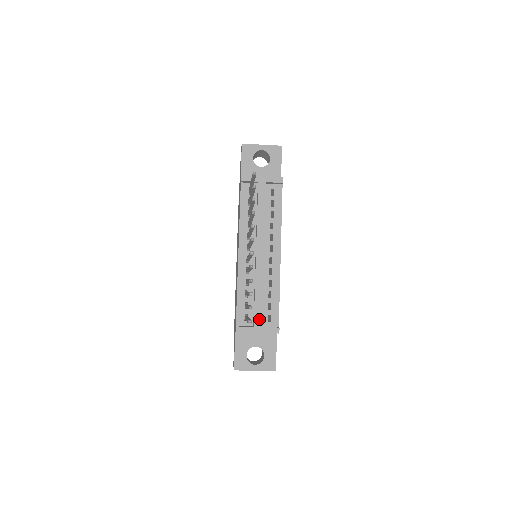
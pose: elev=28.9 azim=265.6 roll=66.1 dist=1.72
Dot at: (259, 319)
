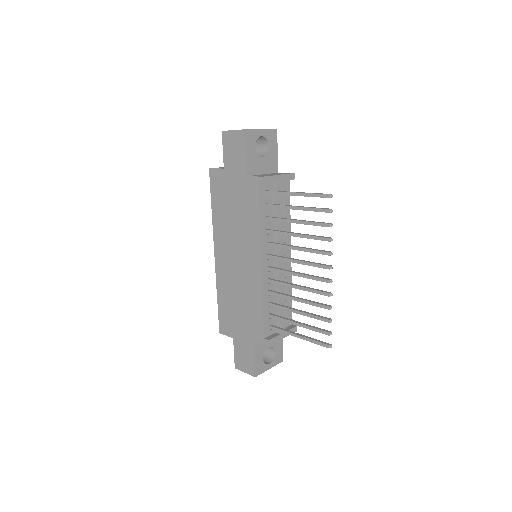
Dot at: (284, 325)
